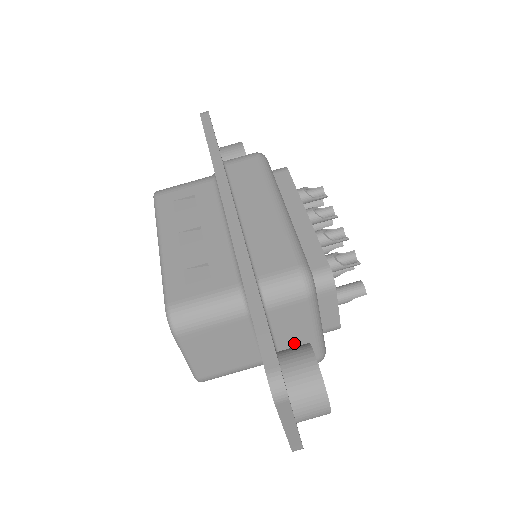
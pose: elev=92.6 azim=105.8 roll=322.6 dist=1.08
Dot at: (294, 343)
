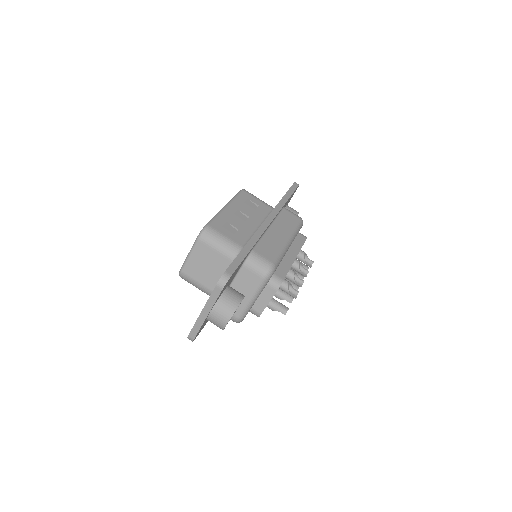
Dot at: occluded
